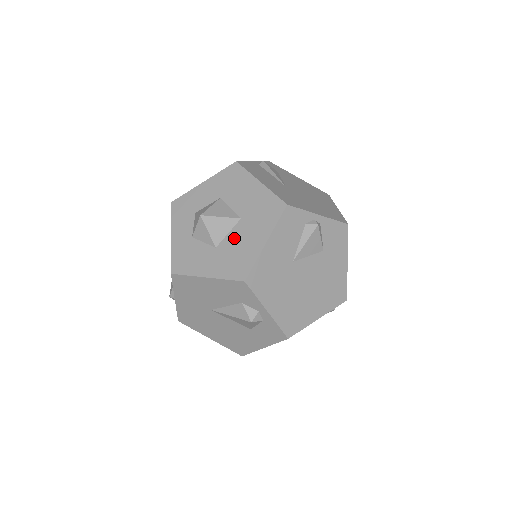
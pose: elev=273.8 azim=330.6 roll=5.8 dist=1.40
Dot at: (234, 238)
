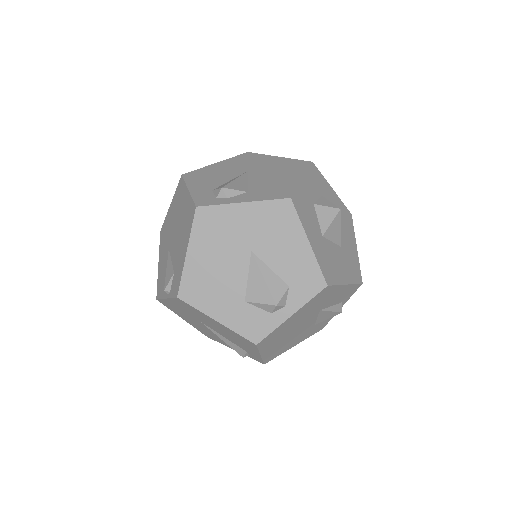
Dot at: (334, 250)
